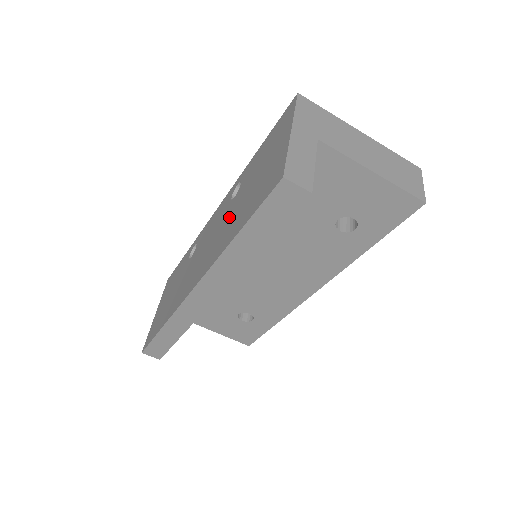
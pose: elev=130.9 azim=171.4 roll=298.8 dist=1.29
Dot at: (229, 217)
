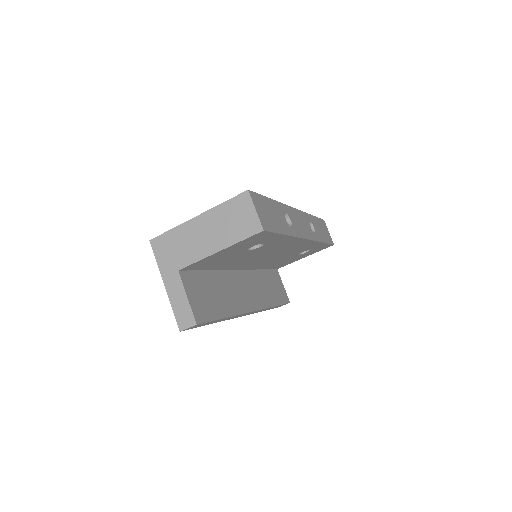
Dot at: occluded
